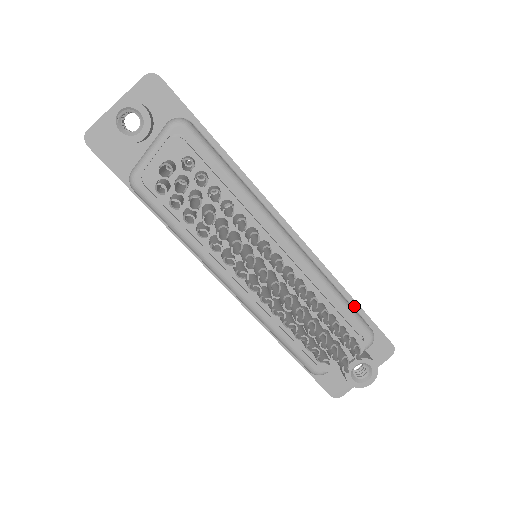
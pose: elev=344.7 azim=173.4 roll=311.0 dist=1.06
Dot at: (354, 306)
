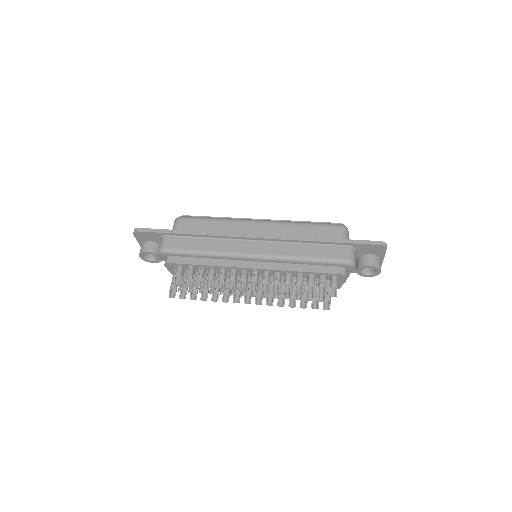
Dot at: (332, 244)
